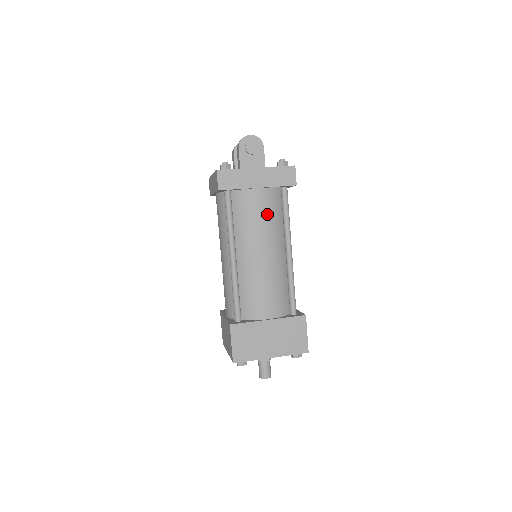
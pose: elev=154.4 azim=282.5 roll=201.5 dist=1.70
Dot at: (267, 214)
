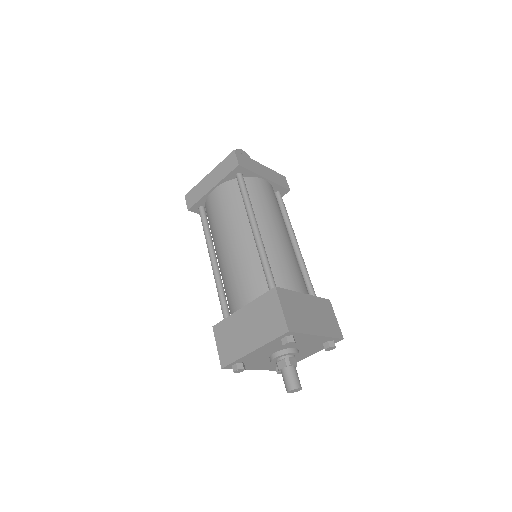
Dot at: (276, 203)
